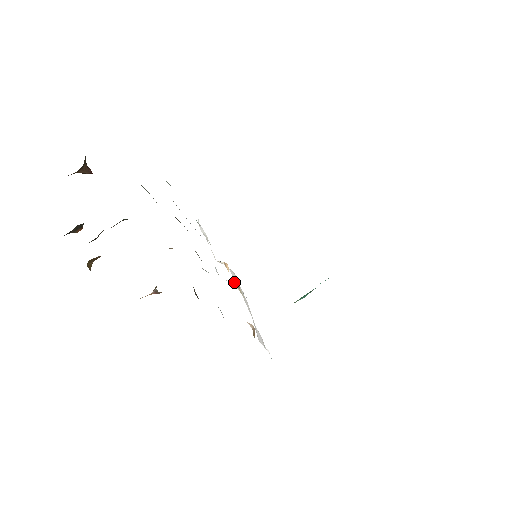
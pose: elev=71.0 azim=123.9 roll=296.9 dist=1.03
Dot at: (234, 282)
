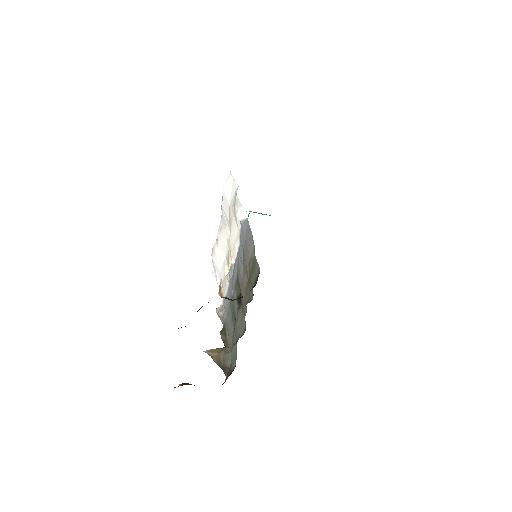
Dot at: occluded
